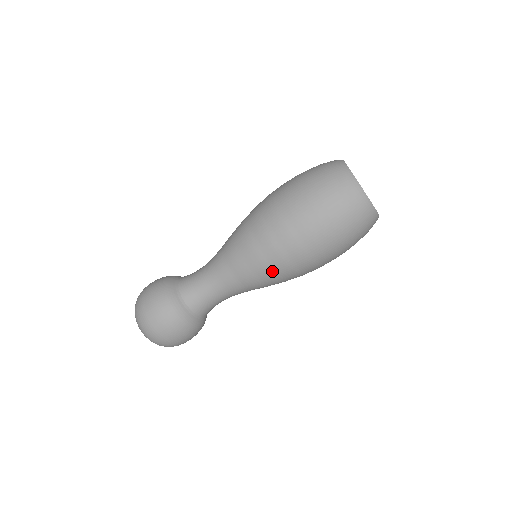
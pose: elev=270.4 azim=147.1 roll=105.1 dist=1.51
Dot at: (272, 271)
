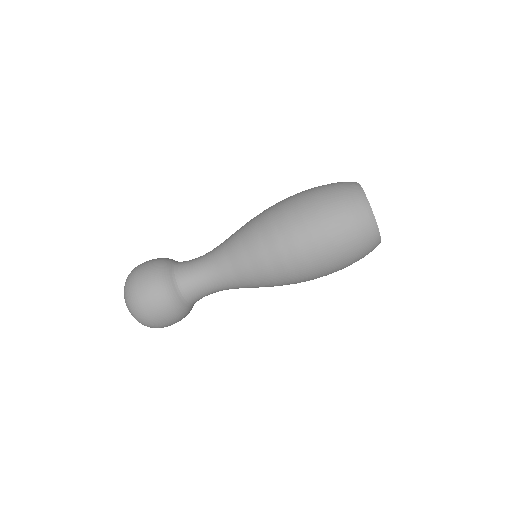
Dot at: (274, 277)
